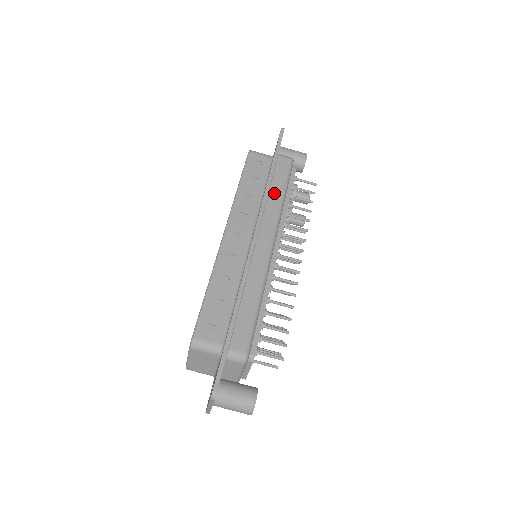
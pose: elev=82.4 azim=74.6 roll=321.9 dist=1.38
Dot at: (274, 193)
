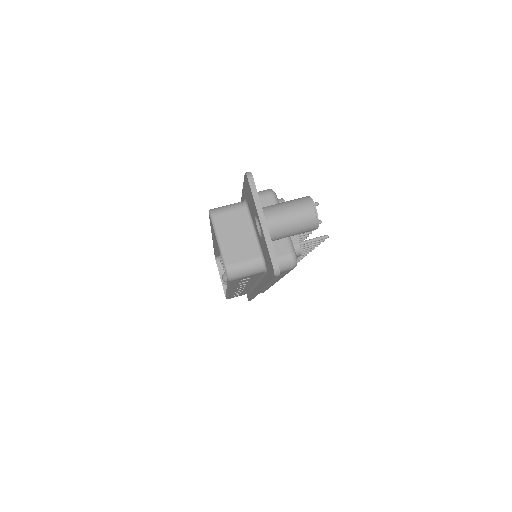
Dot at: occluded
